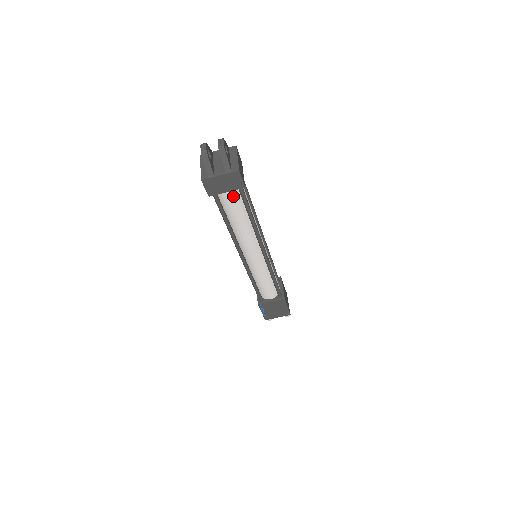
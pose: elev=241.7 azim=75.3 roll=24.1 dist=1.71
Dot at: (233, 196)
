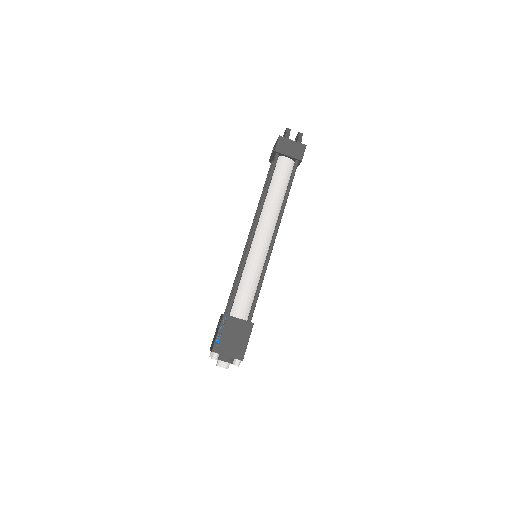
Dot at: (287, 167)
